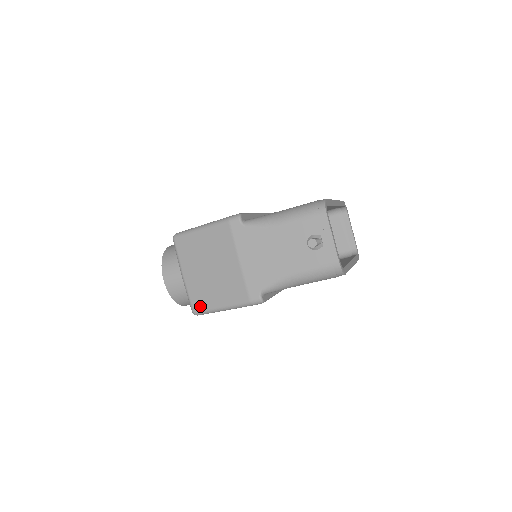
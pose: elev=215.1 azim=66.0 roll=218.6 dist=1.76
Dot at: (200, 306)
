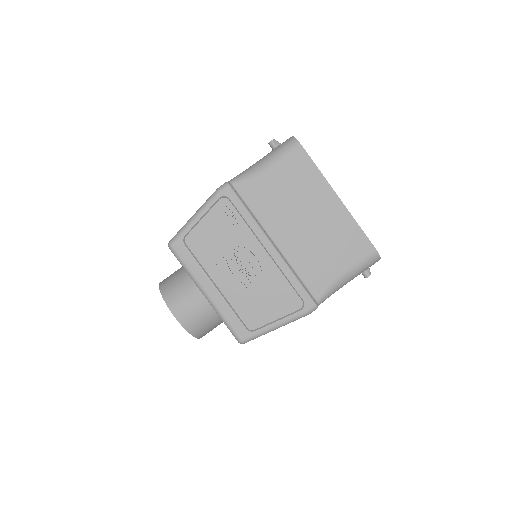
Dot at: occluded
